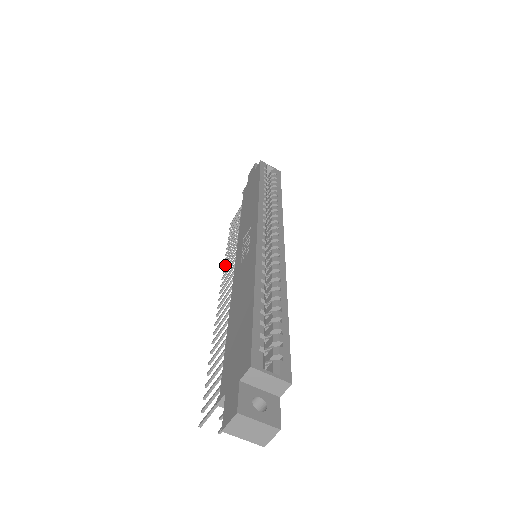
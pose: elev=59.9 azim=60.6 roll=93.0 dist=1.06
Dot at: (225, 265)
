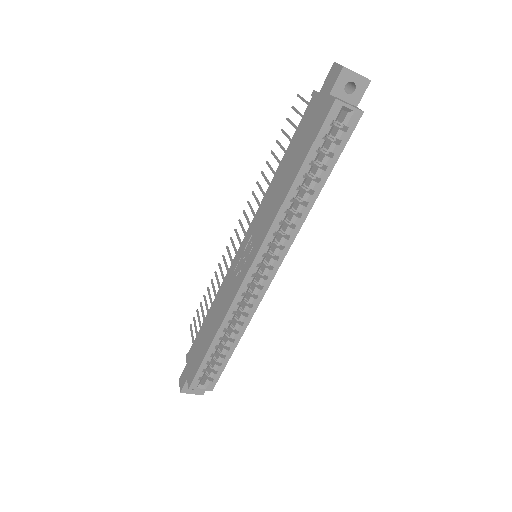
Dot at: (257, 184)
